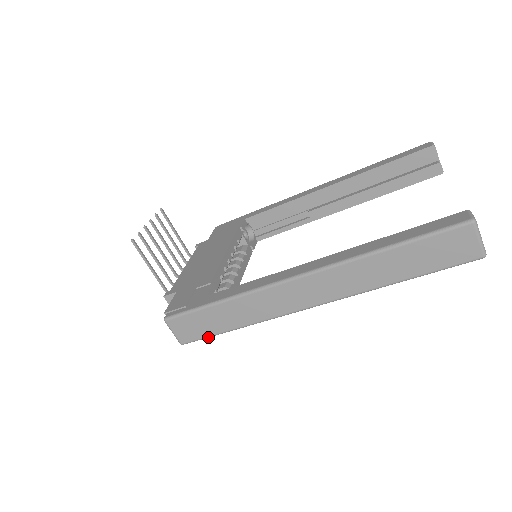
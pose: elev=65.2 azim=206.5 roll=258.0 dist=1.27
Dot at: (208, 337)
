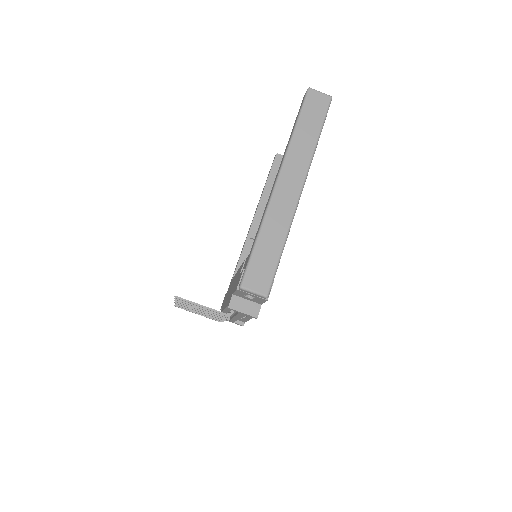
Dot at: (275, 271)
